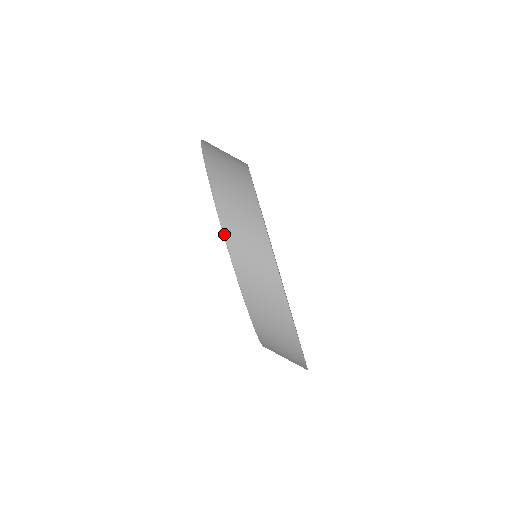
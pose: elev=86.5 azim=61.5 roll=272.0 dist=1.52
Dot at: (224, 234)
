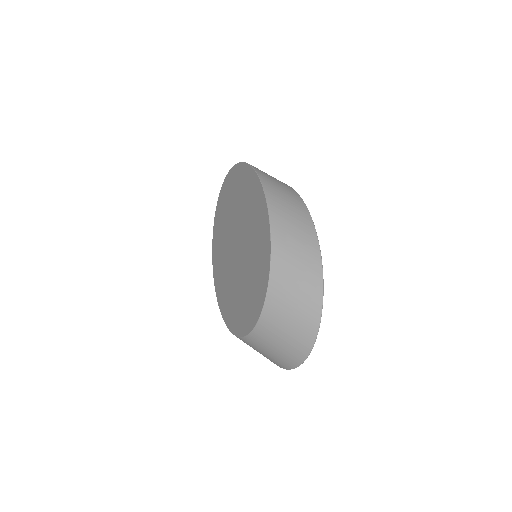
Dot at: (256, 171)
